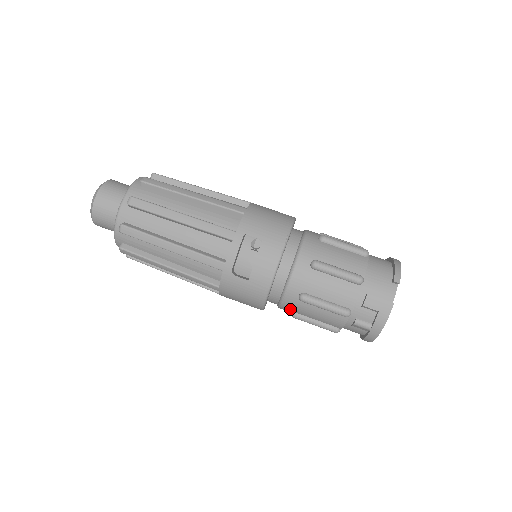
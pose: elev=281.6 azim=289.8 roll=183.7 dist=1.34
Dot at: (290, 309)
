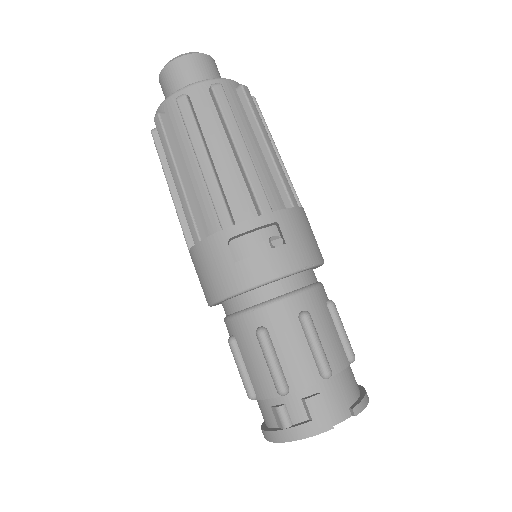
Dot at: (235, 331)
